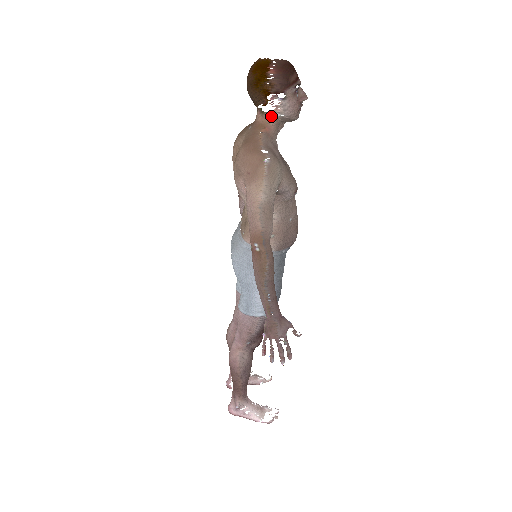
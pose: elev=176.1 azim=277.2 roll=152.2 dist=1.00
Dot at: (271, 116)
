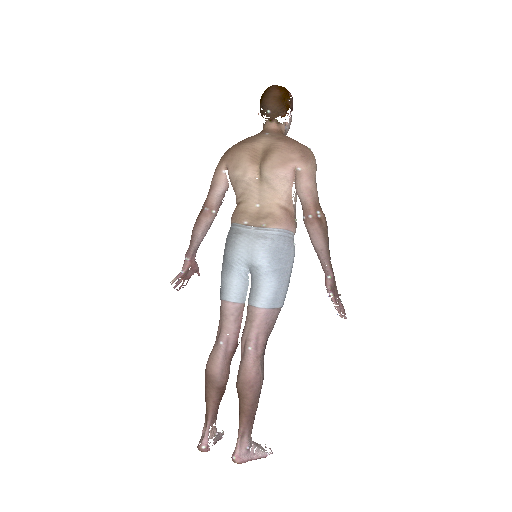
Dot at: (285, 126)
